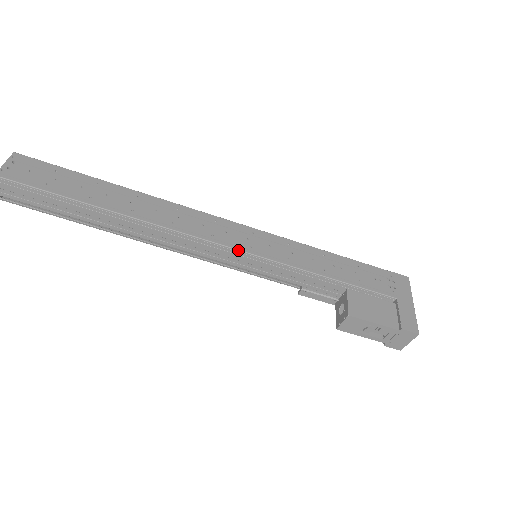
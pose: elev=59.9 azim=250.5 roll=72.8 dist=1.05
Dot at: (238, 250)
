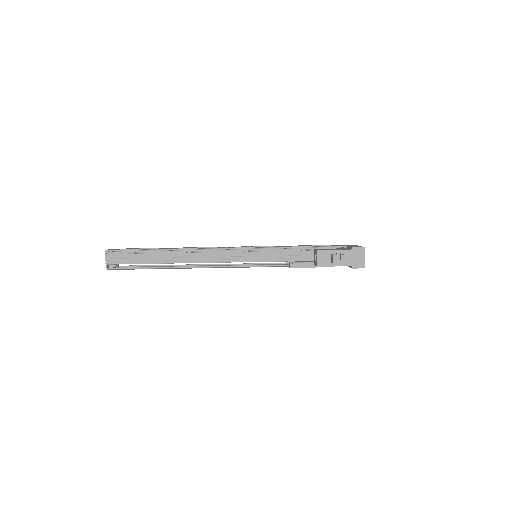
Dot at: (243, 248)
